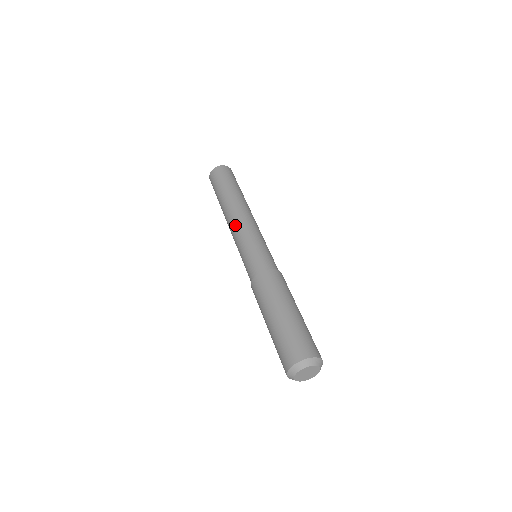
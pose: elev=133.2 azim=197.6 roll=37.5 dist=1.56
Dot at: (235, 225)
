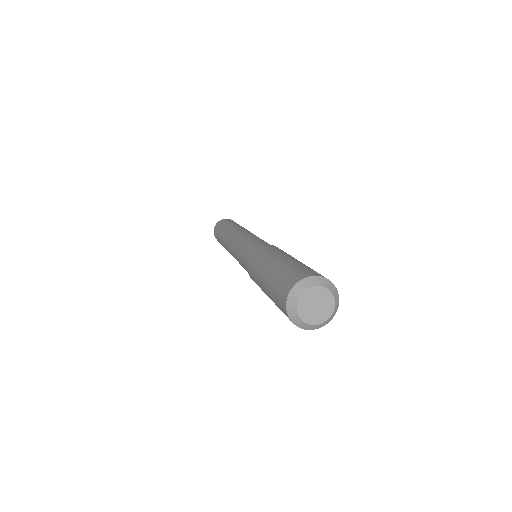
Dot at: (234, 237)
